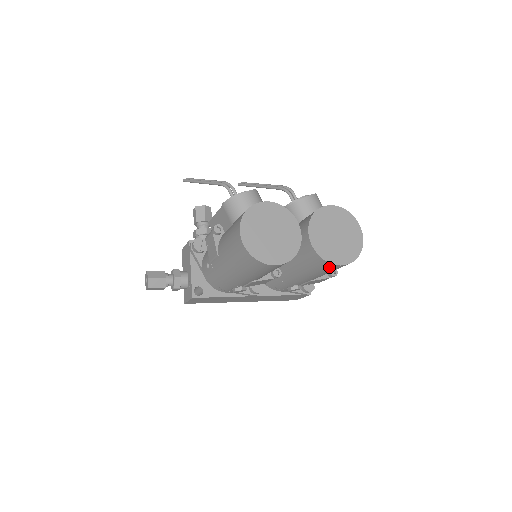
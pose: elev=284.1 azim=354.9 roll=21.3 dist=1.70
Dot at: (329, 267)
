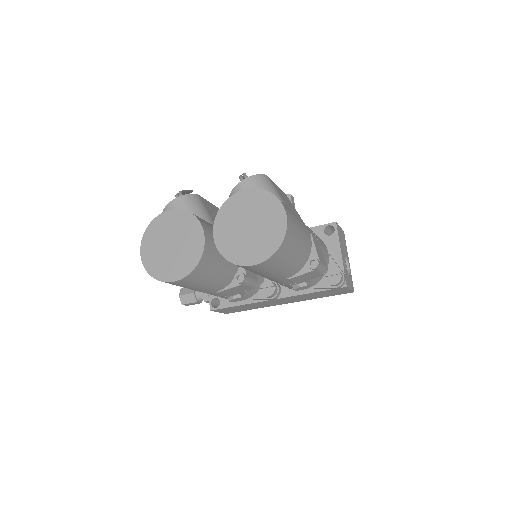
Dot at: (251, 268)
